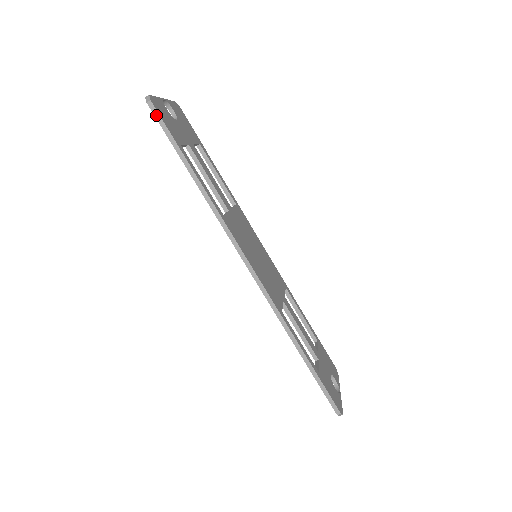
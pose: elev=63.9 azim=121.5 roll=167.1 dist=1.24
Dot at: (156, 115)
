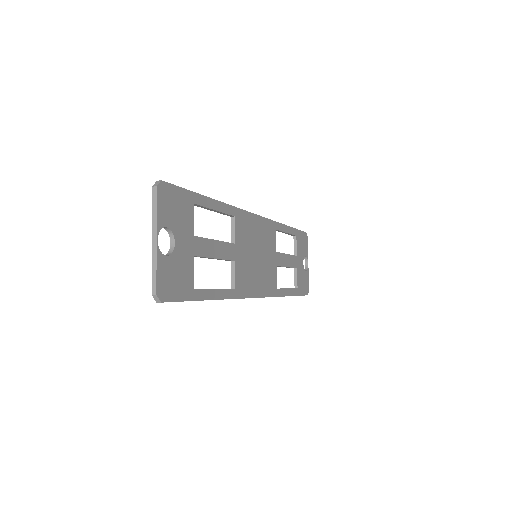
Dot at: occluded
